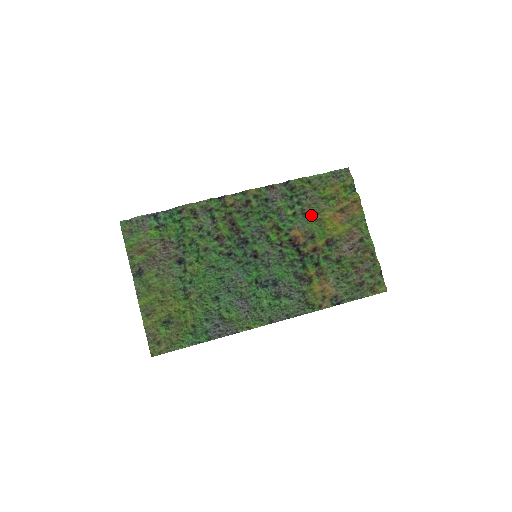
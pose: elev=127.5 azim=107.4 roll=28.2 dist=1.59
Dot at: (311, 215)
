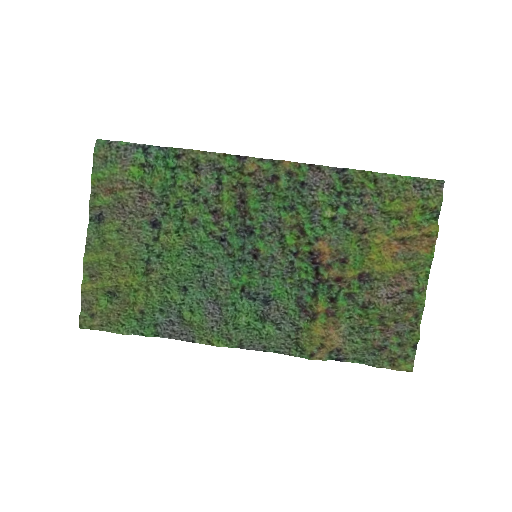
Dot at: (356, 230)
